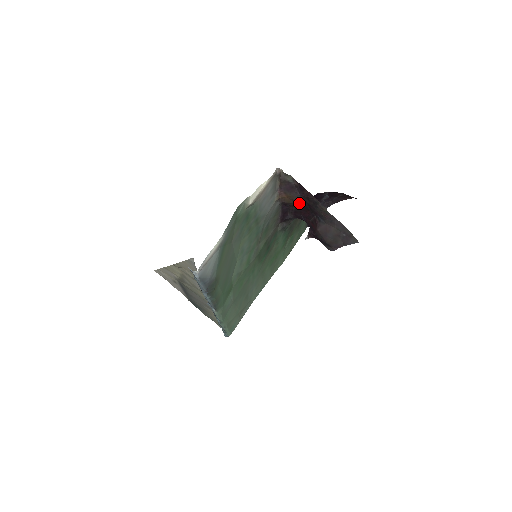
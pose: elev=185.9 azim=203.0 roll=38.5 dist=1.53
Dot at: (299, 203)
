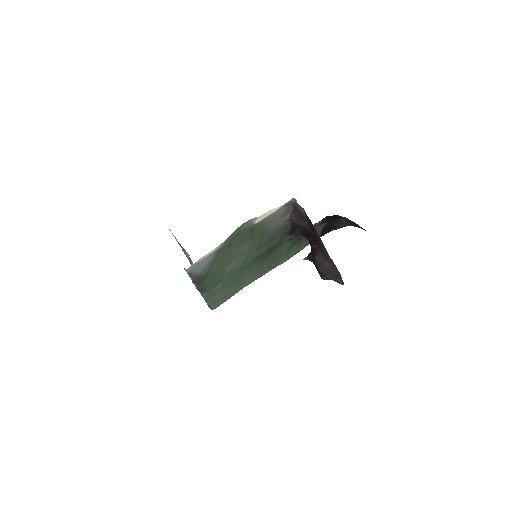
Dot at: (307, 229)
